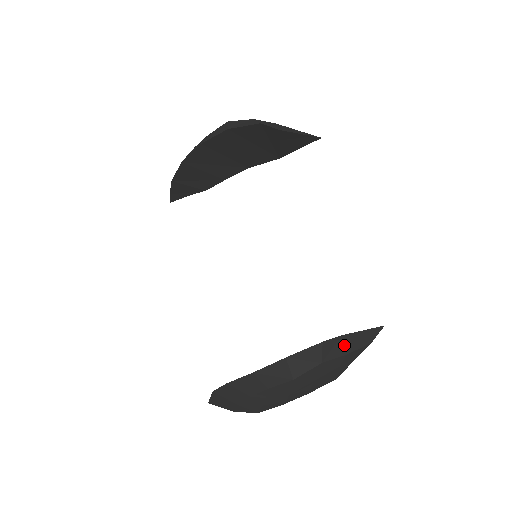
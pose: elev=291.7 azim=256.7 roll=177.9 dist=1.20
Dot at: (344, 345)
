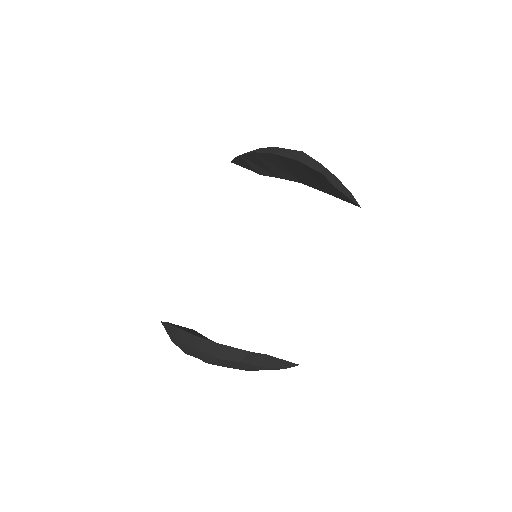
Dot at: (263, 361)
